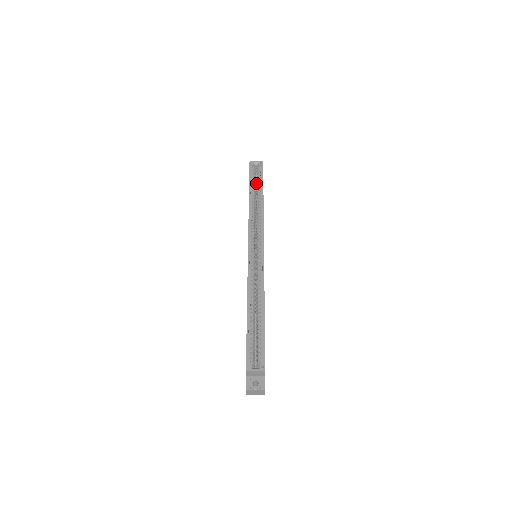
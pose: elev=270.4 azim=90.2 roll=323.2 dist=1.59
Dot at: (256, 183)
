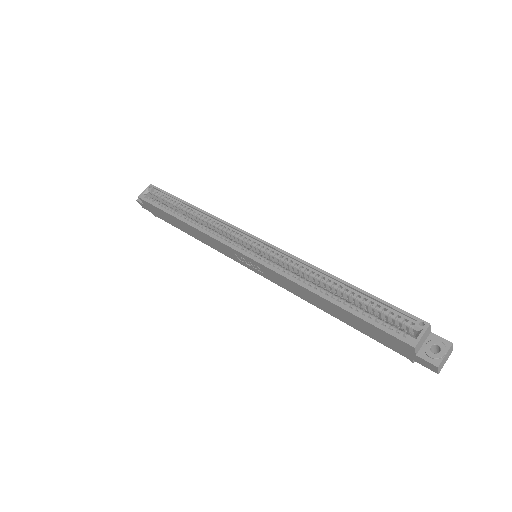
Dot at: occluded
